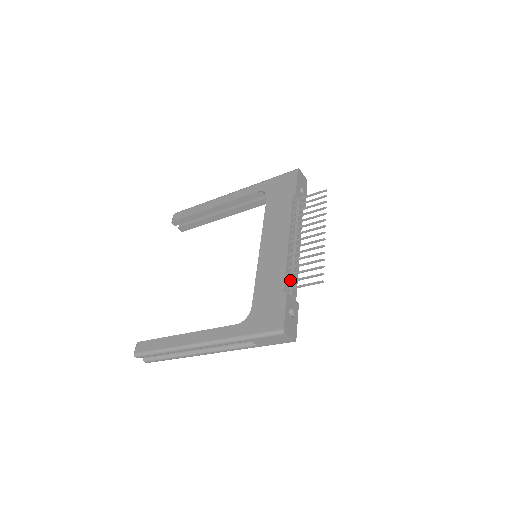
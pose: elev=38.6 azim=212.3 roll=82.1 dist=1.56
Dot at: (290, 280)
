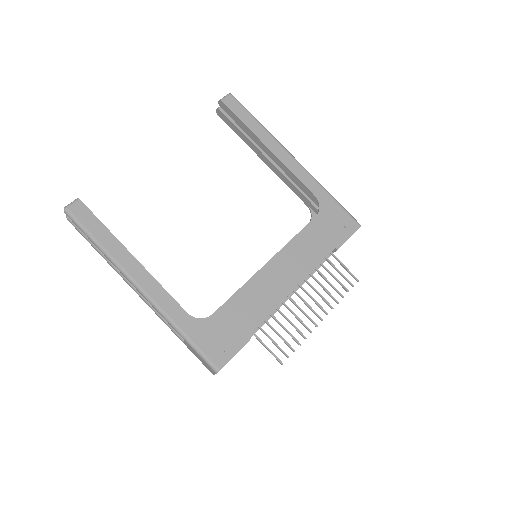
Dot at: occluded
